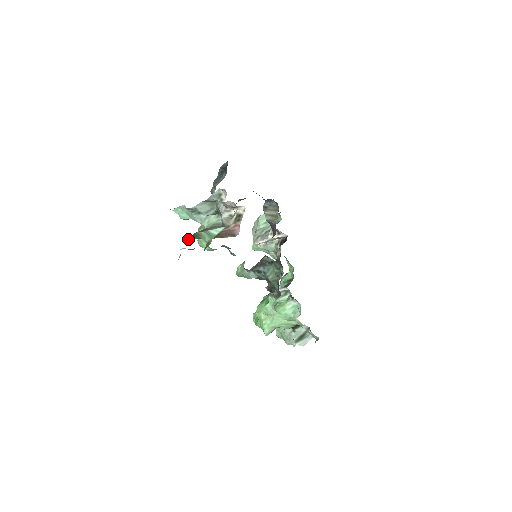
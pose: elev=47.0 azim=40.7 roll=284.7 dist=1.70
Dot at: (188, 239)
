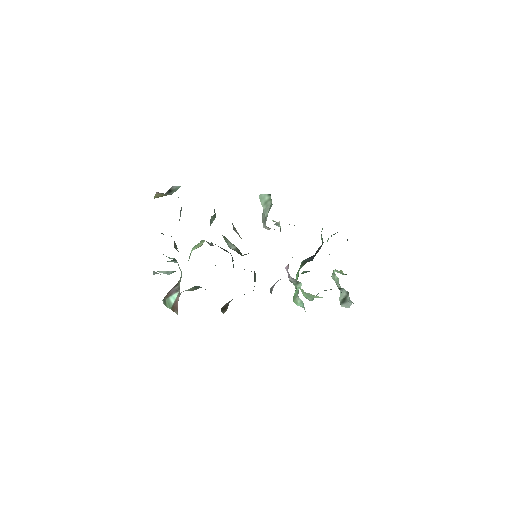
Dot at: (163, 302)
